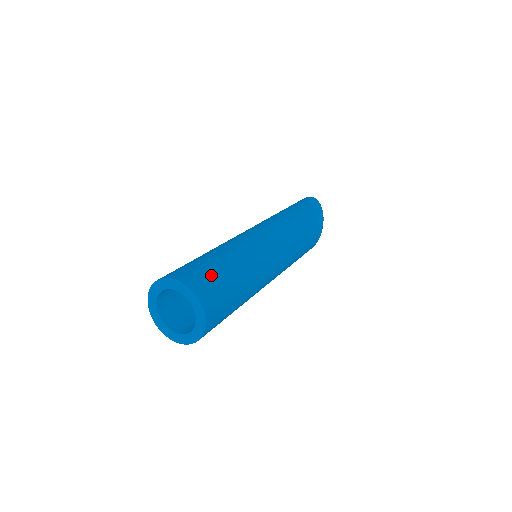
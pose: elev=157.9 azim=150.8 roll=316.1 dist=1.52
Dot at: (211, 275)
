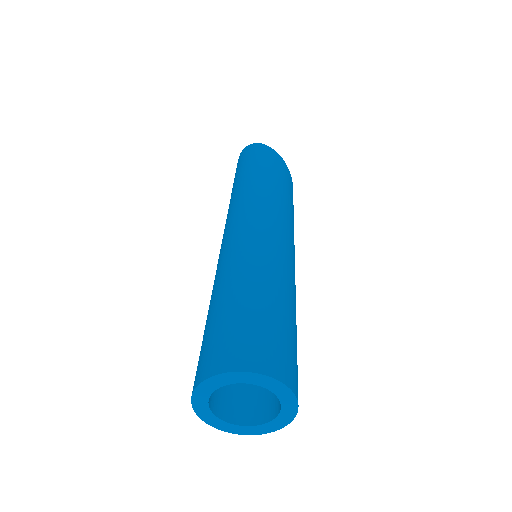
Dot at: (268, 334)
